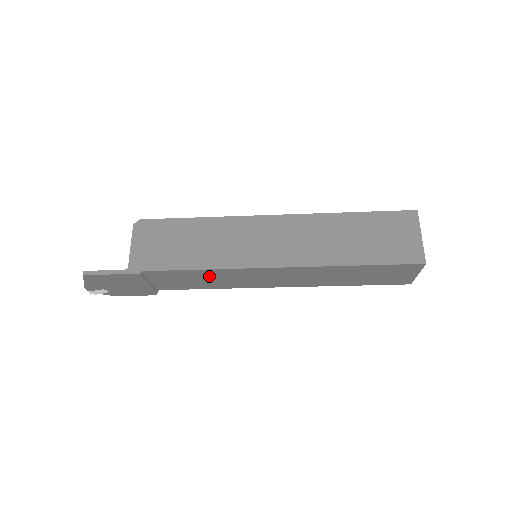
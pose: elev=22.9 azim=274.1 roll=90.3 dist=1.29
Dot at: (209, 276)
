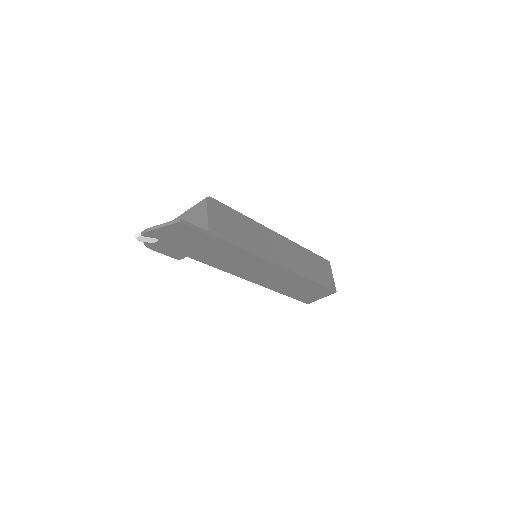
Dot at: (241, 259)
